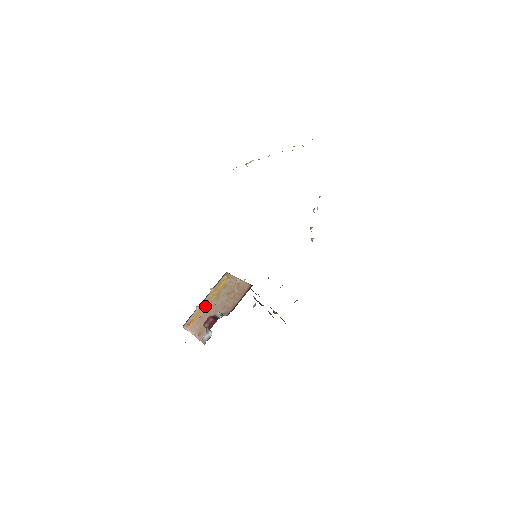
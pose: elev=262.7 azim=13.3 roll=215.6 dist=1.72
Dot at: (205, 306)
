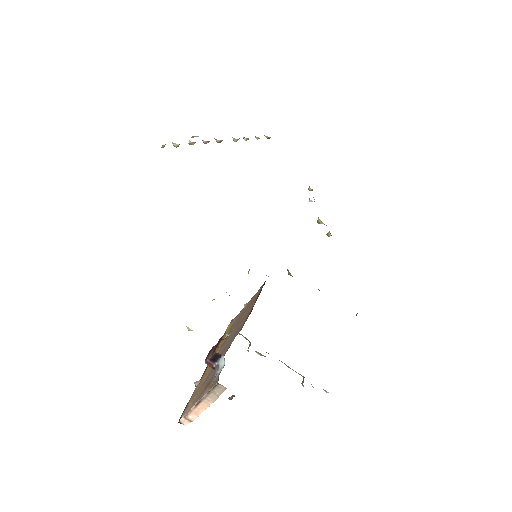
Dot at: occluded
